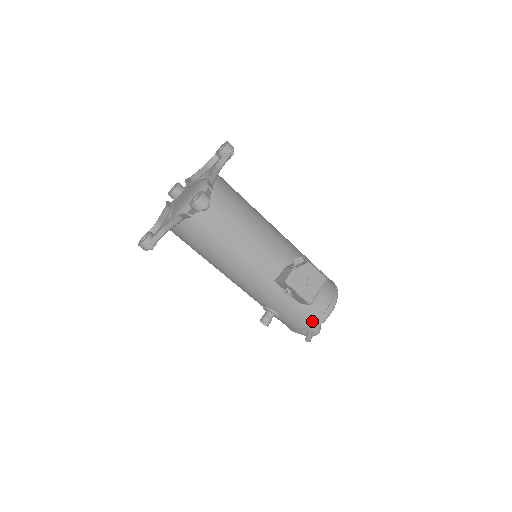
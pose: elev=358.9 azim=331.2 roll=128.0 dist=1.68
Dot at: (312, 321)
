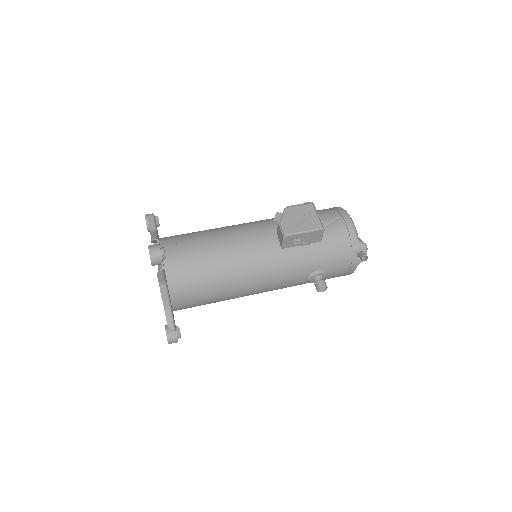
Dot at: (348, 243)
